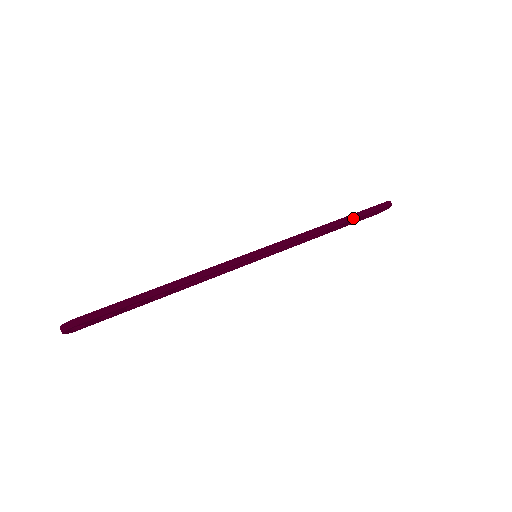
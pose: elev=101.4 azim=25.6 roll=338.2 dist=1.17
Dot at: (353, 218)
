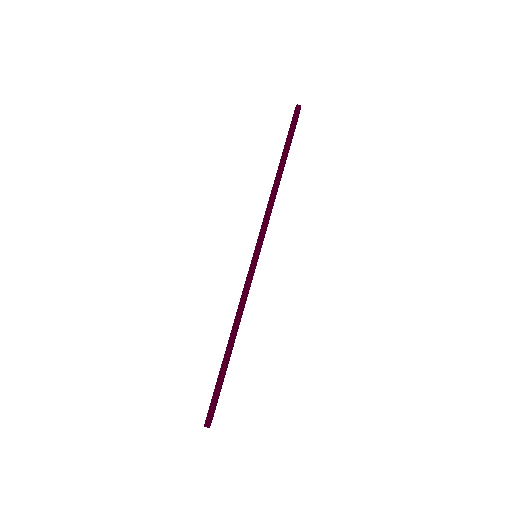
Dot at: (286, 154)
